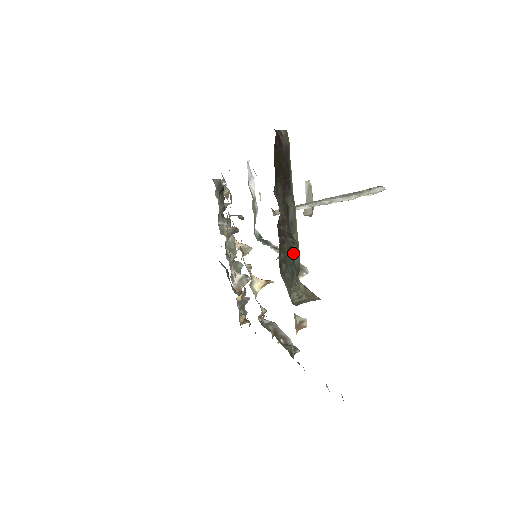
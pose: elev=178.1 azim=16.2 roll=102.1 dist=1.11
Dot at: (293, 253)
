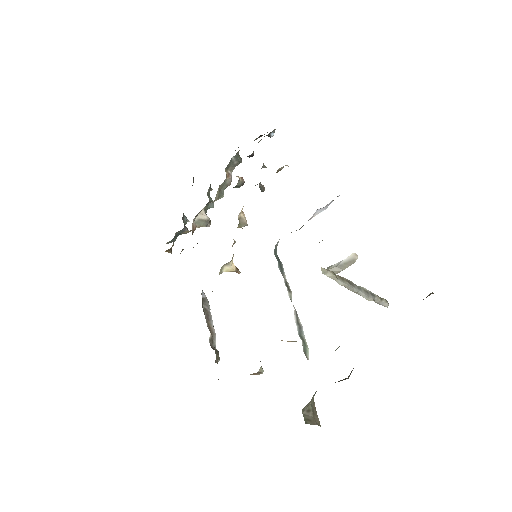
Dot at: (339, 381)
